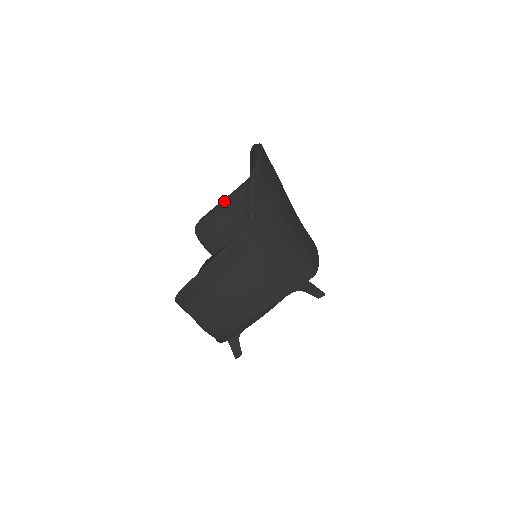
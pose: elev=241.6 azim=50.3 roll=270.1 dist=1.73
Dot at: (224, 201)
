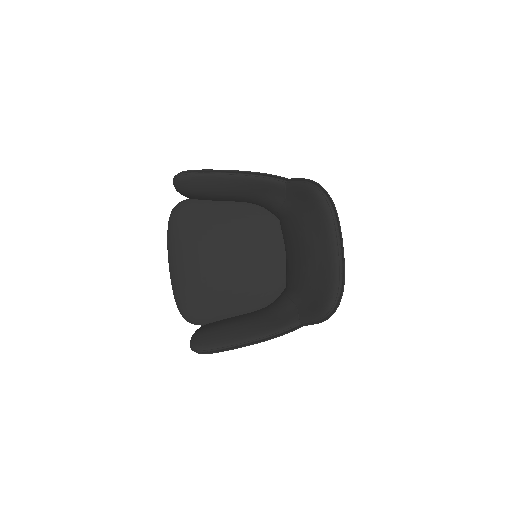
Dot at: (234, 178)
